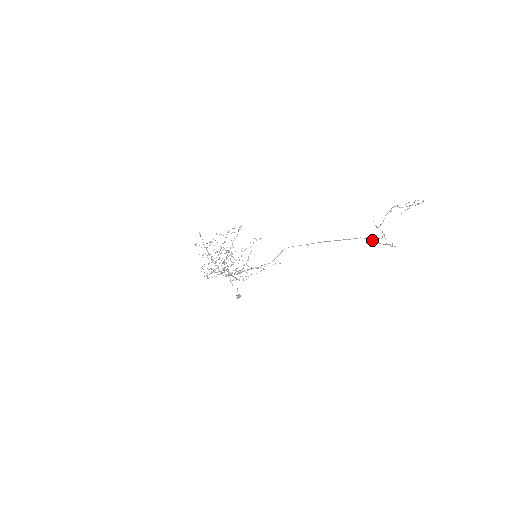
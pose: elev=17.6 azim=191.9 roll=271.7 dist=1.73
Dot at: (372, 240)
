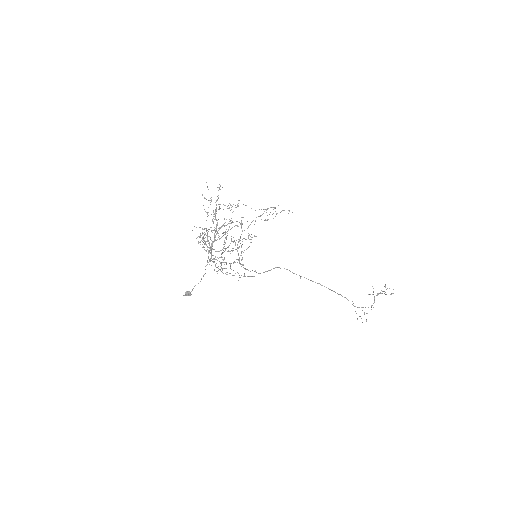
Dot at: occluded
